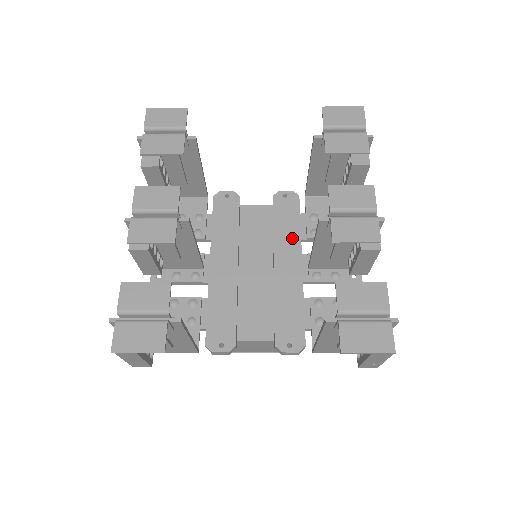
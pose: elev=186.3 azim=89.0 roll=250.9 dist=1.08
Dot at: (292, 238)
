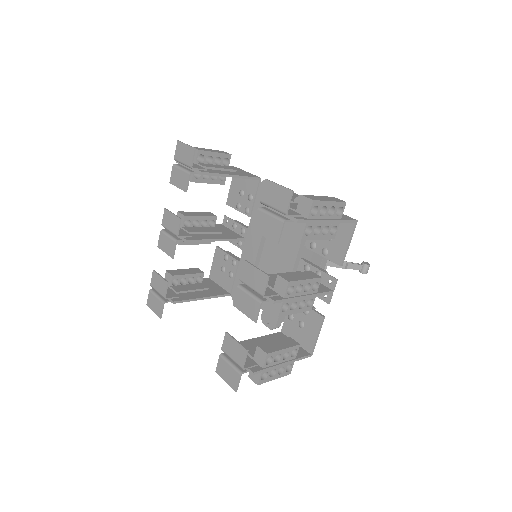
Dot at: (294, 244)
